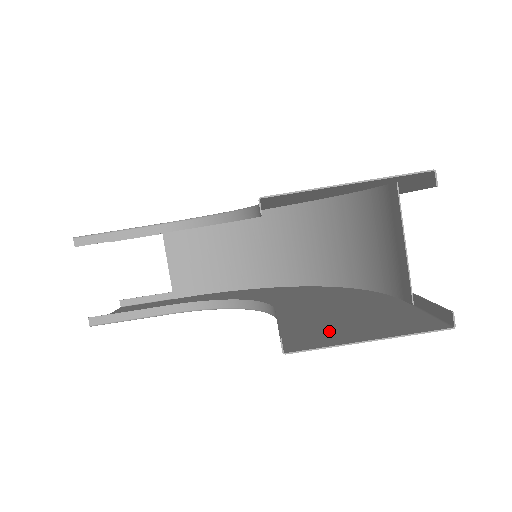
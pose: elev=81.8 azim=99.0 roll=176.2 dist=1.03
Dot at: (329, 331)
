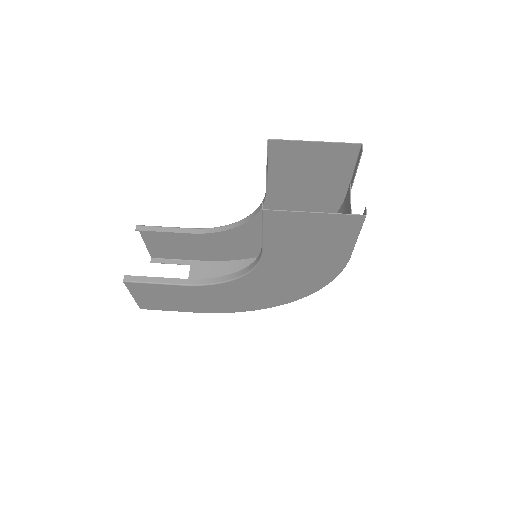
Dot at: (293, 228)
